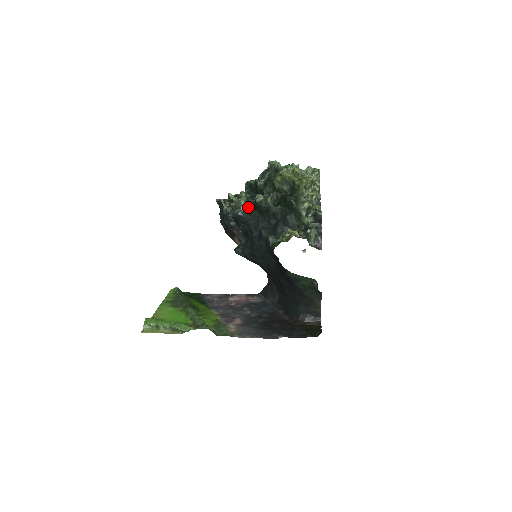
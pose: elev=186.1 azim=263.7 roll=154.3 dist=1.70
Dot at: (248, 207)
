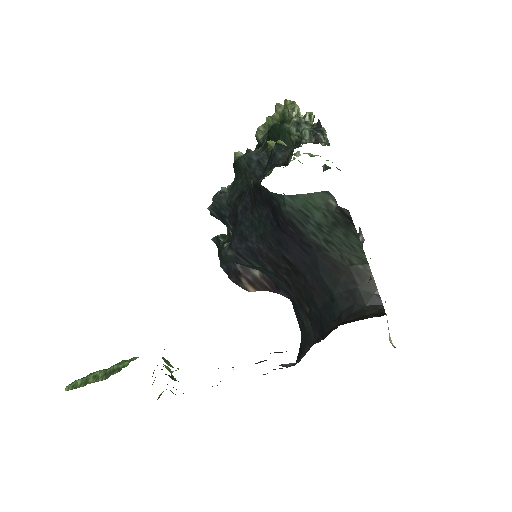
Dot at: occluded
